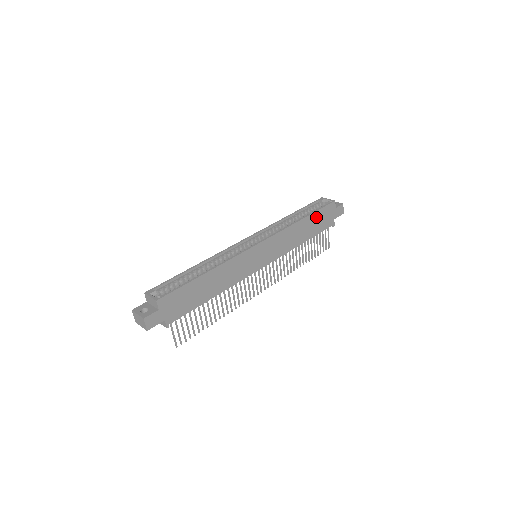
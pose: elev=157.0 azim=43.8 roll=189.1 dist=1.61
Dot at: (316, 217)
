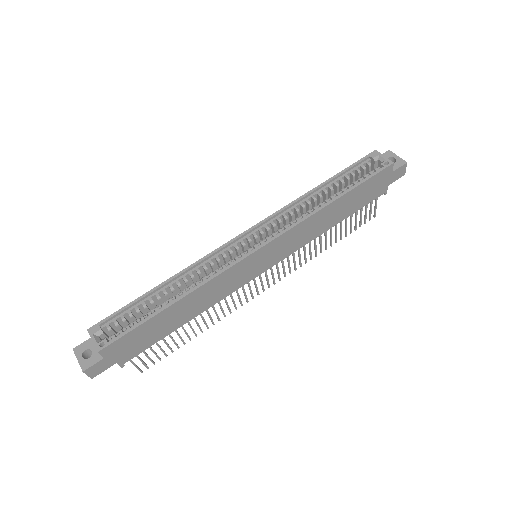
Dot at: (357, 192)
